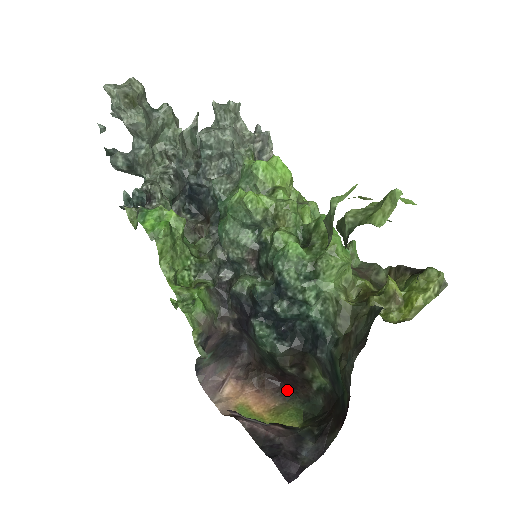
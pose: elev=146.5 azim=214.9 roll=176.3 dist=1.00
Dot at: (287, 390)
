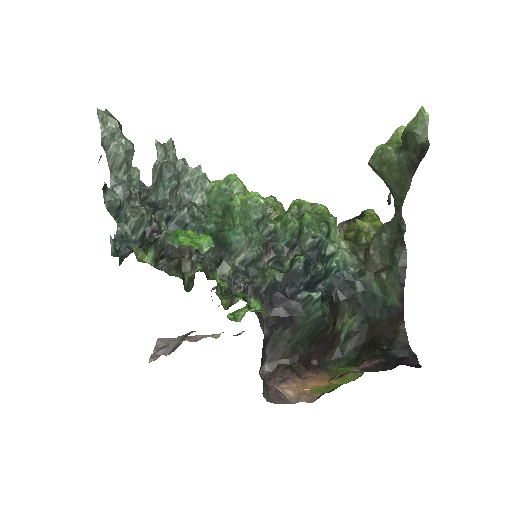
Dot at: (320, 363)
